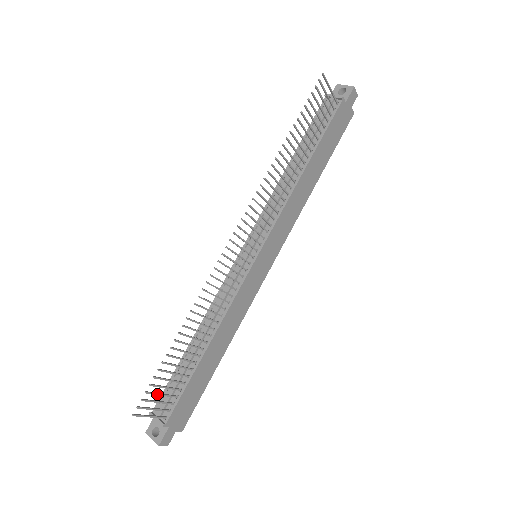
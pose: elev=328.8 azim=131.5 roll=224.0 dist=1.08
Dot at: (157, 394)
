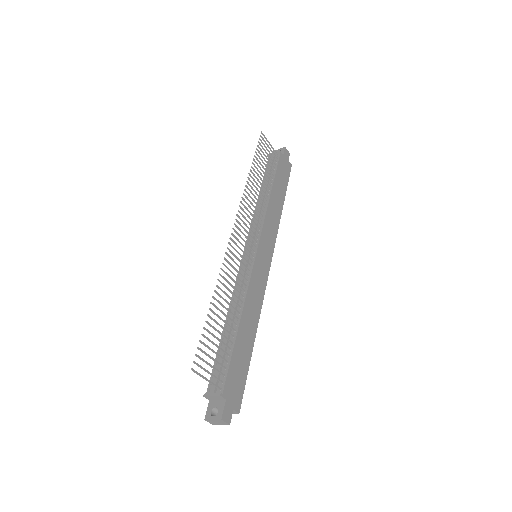
Dot at: (208, 355)
